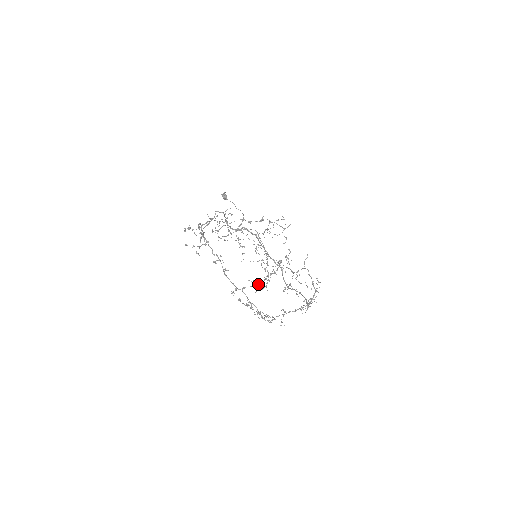
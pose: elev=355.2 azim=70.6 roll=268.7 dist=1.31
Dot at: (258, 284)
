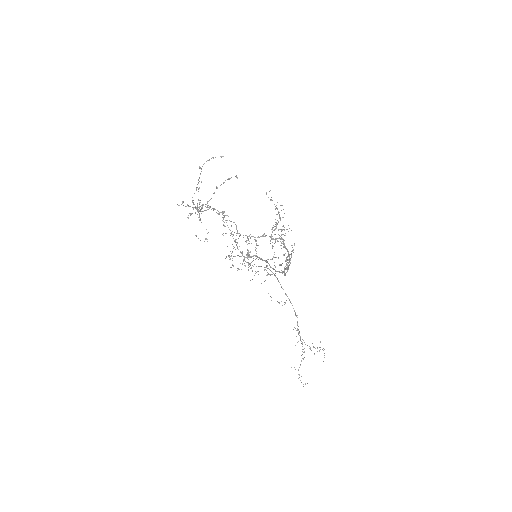
Dot at: occluded
